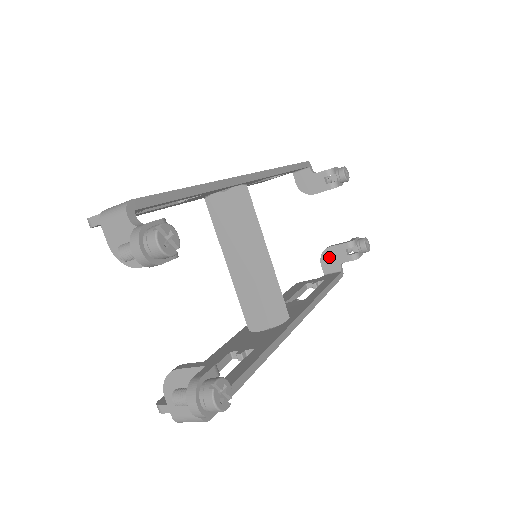
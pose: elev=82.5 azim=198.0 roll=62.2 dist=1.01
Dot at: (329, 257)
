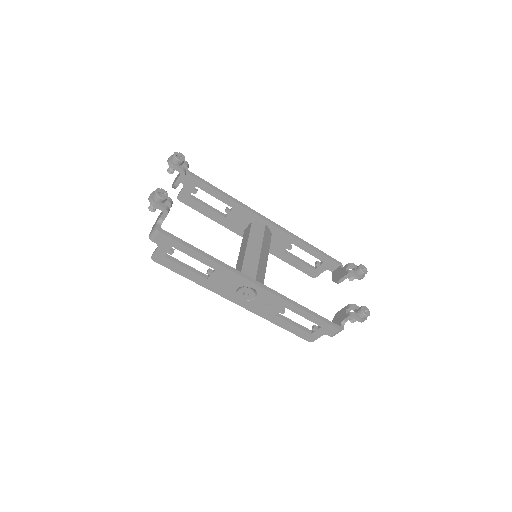
Dot at: (336, 319)
